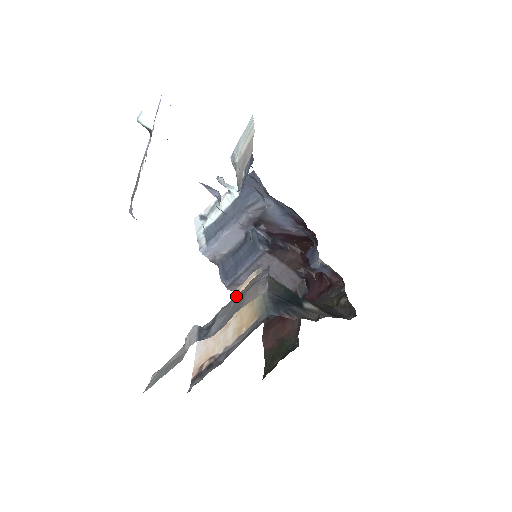
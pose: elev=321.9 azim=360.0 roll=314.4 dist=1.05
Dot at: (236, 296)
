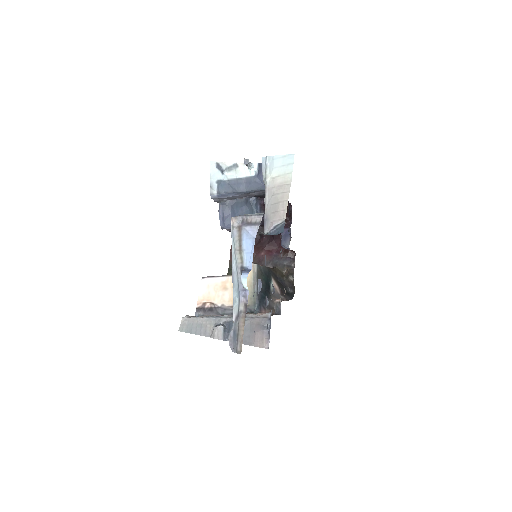
Dot at: (247, 319)
